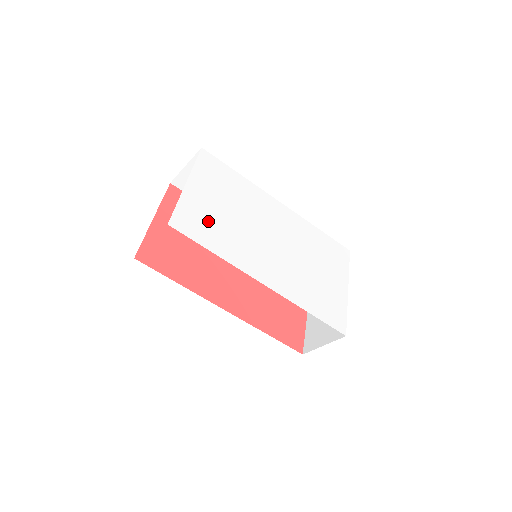
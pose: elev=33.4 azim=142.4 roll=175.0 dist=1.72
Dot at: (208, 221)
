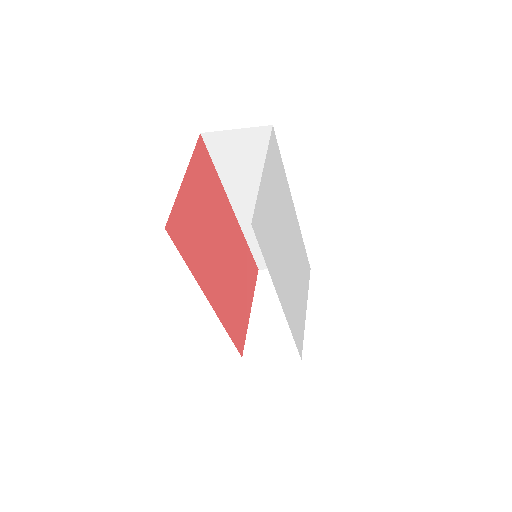
Dot at: (268, 224)
